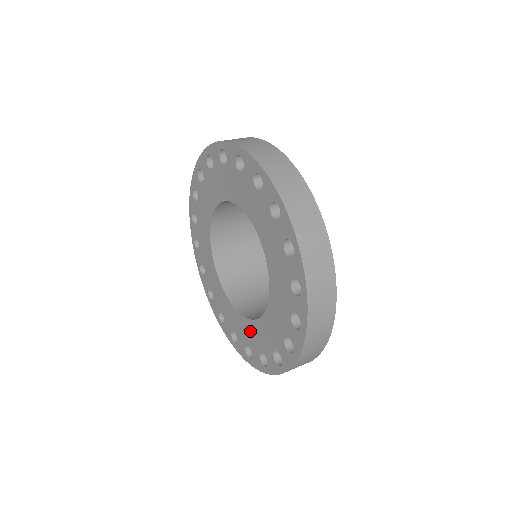
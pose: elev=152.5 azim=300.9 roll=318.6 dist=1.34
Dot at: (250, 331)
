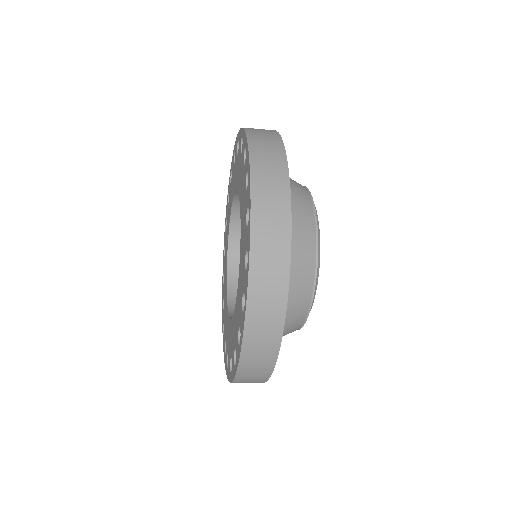
Dot at: (240, 274)
